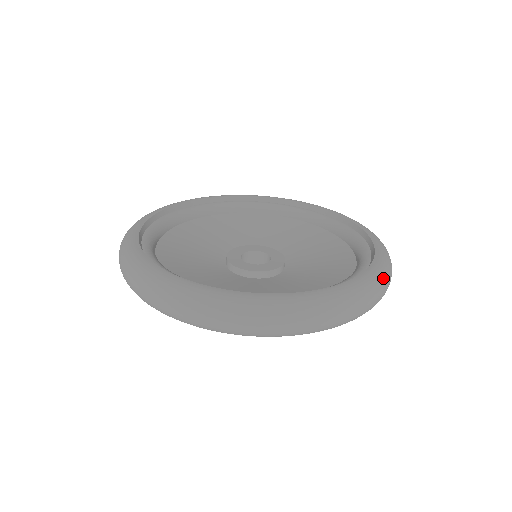
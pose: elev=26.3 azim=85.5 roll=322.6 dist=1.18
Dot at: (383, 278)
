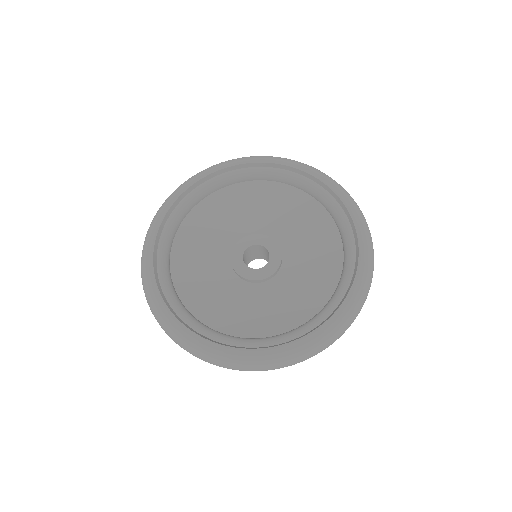
Dot at: (356, 309)
